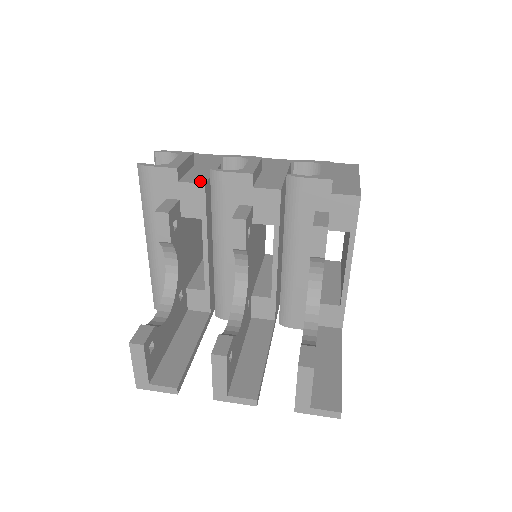
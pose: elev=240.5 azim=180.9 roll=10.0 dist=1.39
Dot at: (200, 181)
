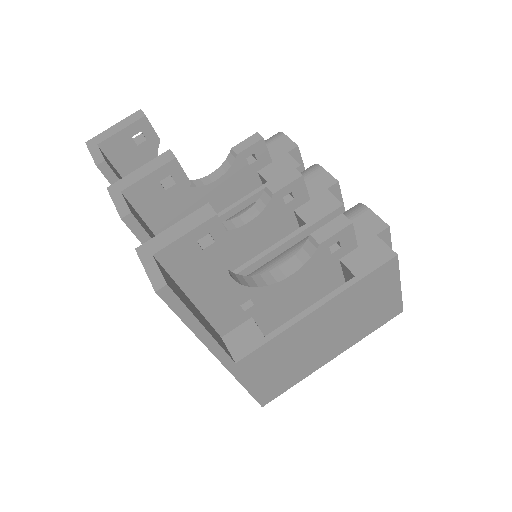
Dot at: occluded
